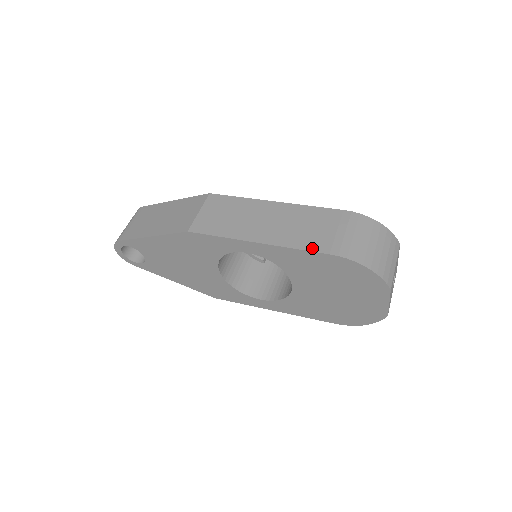
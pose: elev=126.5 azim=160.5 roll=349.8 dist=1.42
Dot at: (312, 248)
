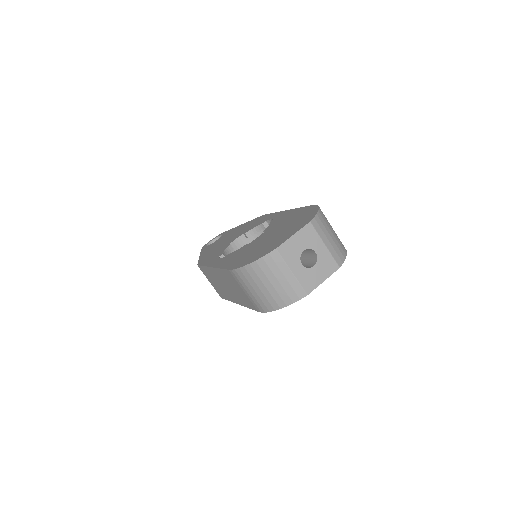
Dot at: (251, 307)
